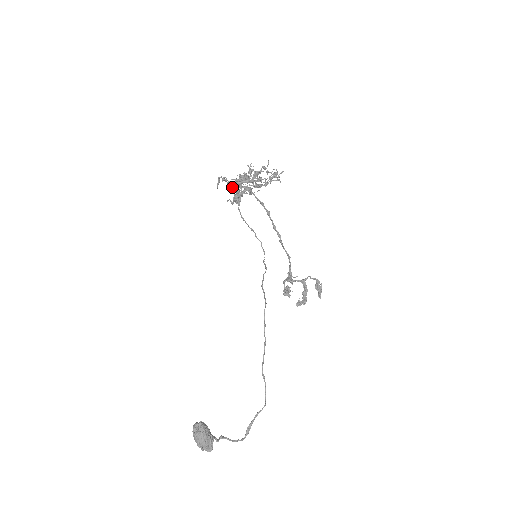
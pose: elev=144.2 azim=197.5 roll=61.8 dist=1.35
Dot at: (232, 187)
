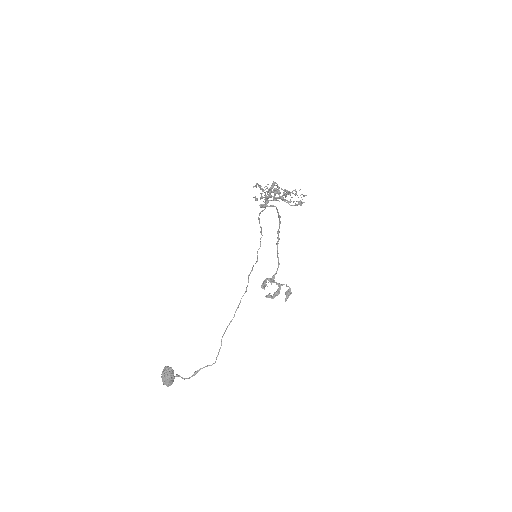
Dot at: occluded
